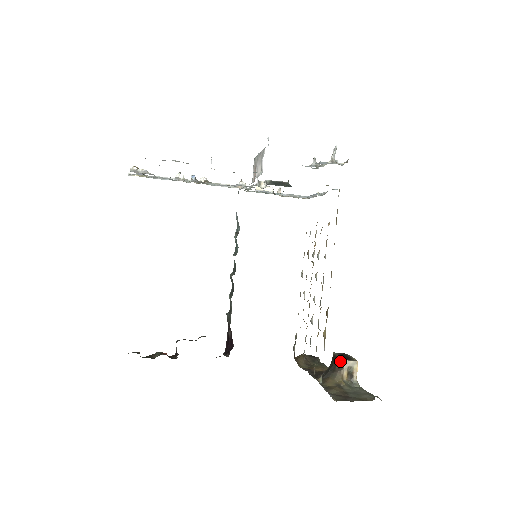
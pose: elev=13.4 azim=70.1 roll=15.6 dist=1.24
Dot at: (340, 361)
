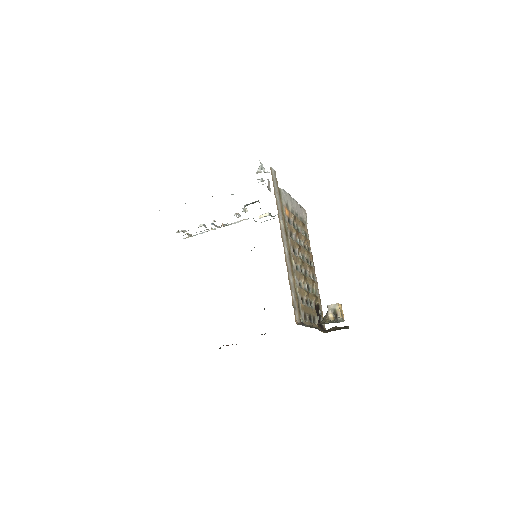
Dot at: occluded
